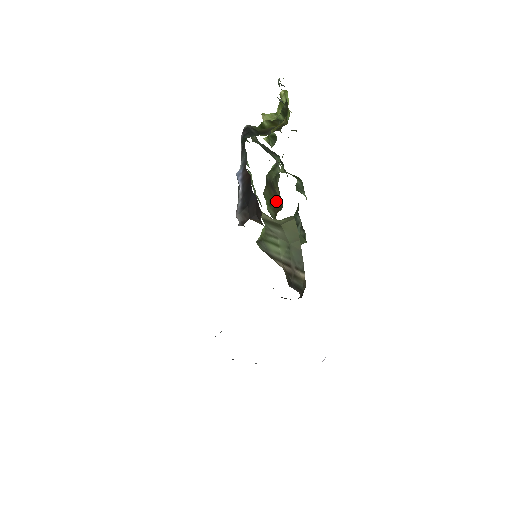
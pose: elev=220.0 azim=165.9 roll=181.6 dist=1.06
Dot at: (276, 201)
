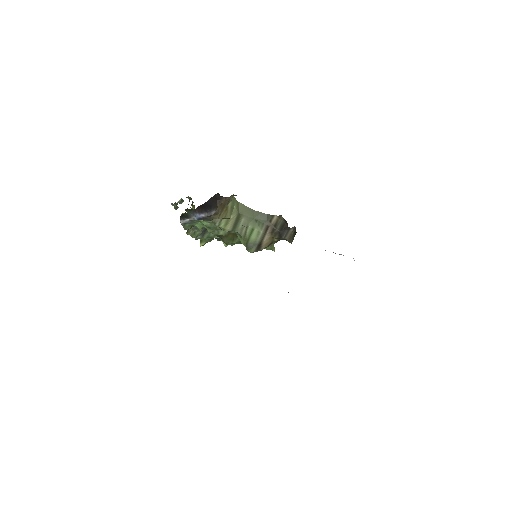
Dot at: occluded
